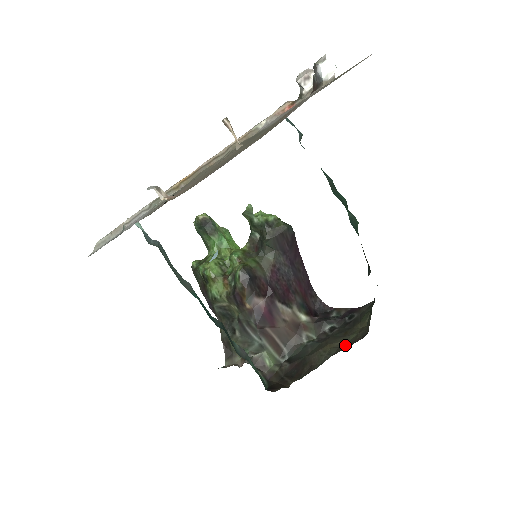
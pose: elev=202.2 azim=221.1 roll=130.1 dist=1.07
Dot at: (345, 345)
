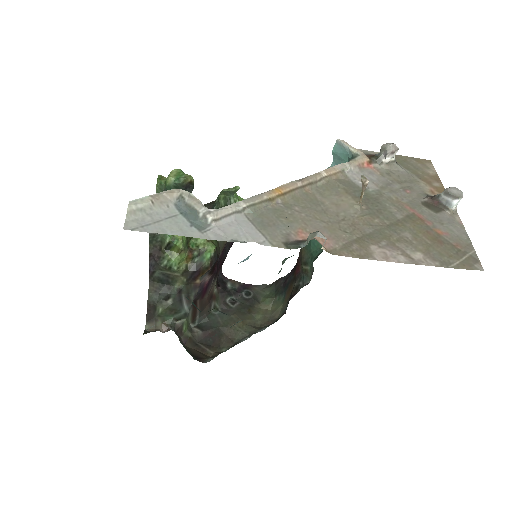
Dot at: (256, 324)
